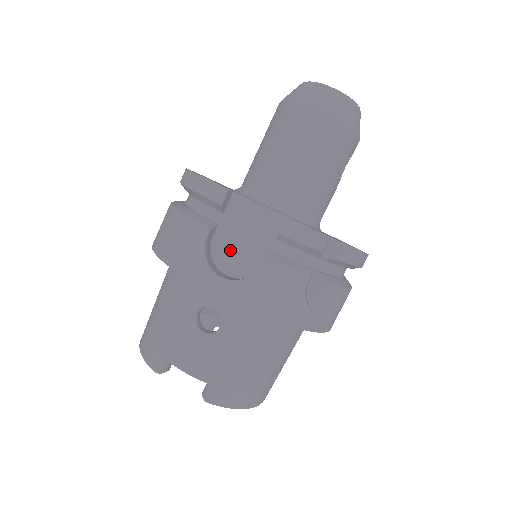
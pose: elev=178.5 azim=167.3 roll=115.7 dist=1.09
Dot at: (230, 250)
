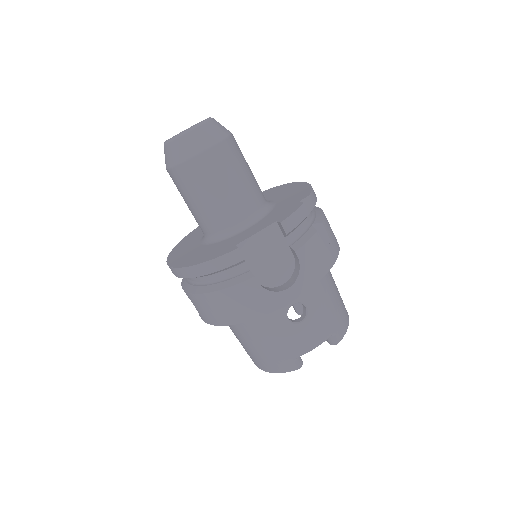
Dot at: (270, 272)
